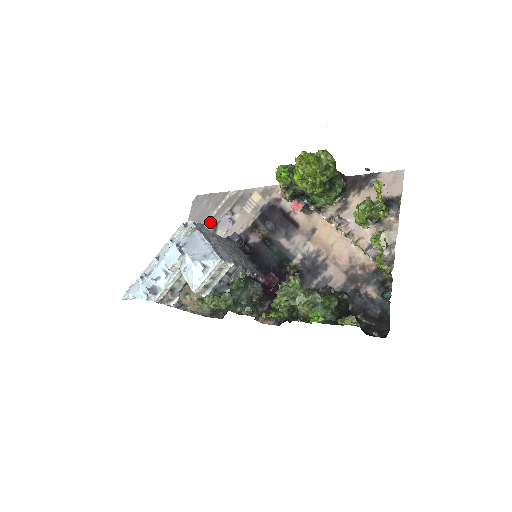
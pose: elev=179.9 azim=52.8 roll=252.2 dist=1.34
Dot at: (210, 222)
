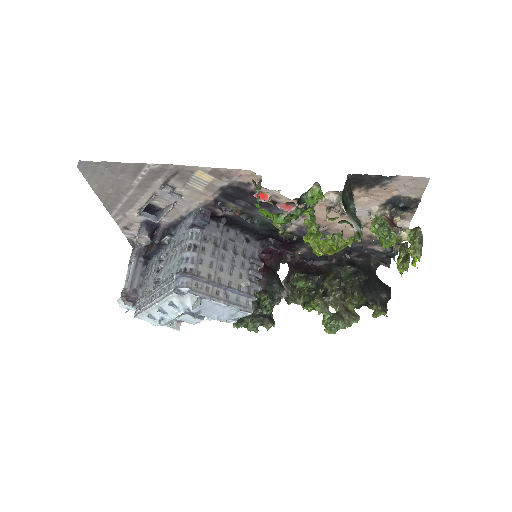
Dot at: (136, 192)
